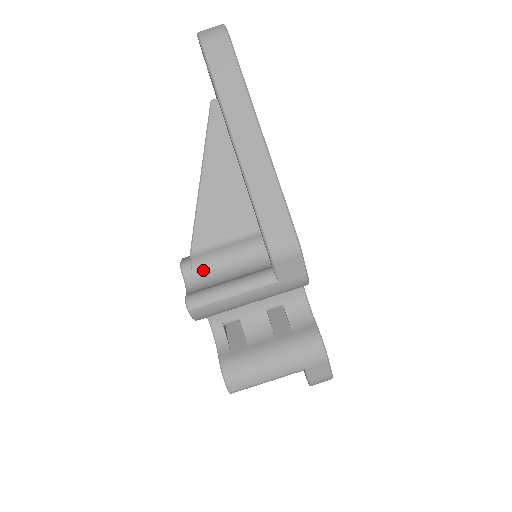
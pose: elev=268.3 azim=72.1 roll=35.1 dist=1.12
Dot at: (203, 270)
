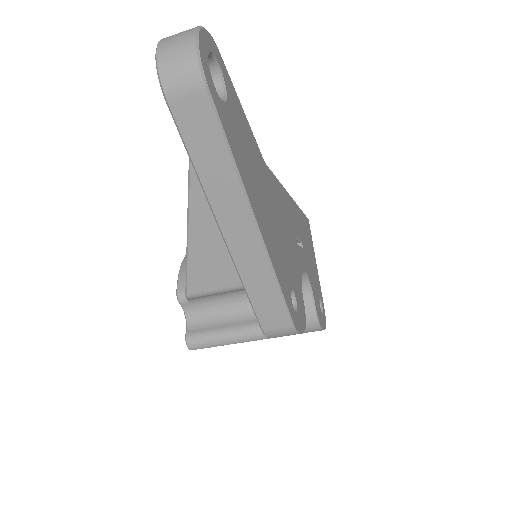
Dot at: (200, 304)
